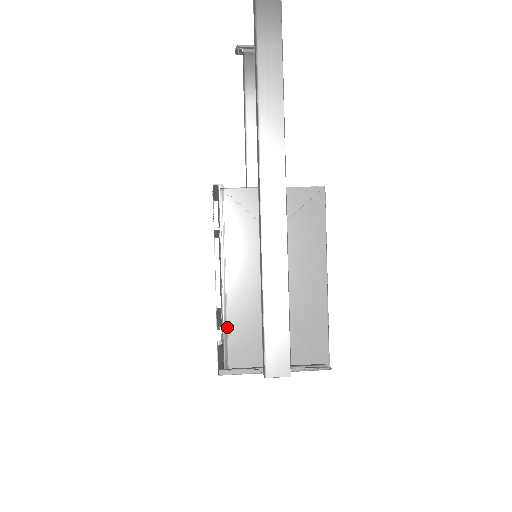
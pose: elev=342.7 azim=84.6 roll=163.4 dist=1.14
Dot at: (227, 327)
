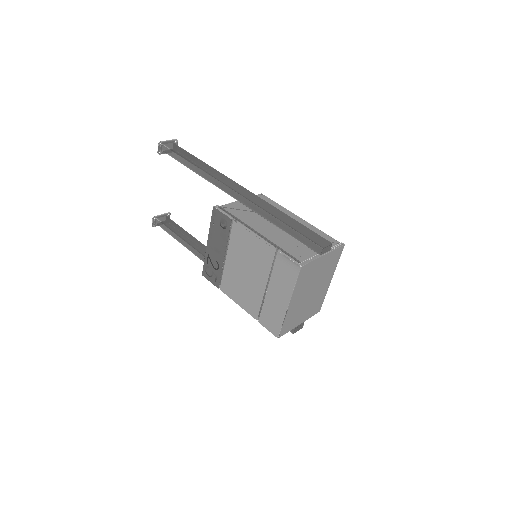
Dot at: (281, 249)
